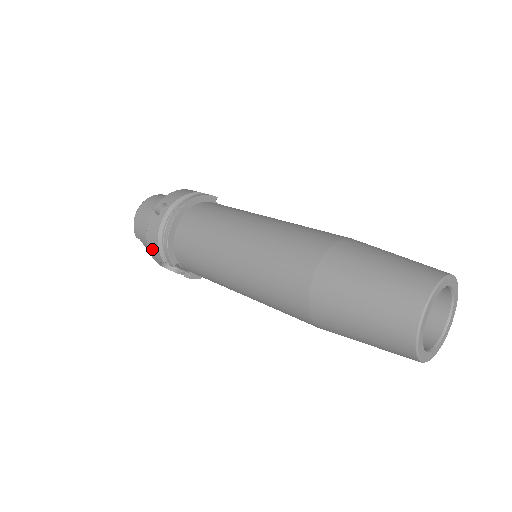
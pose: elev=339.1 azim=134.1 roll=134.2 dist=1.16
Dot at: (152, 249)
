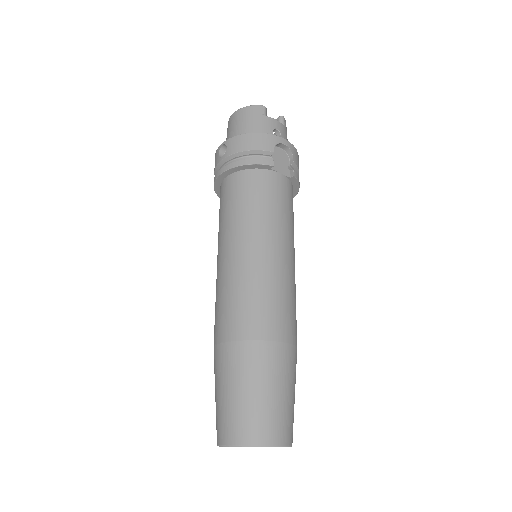
Dot at: occluded
